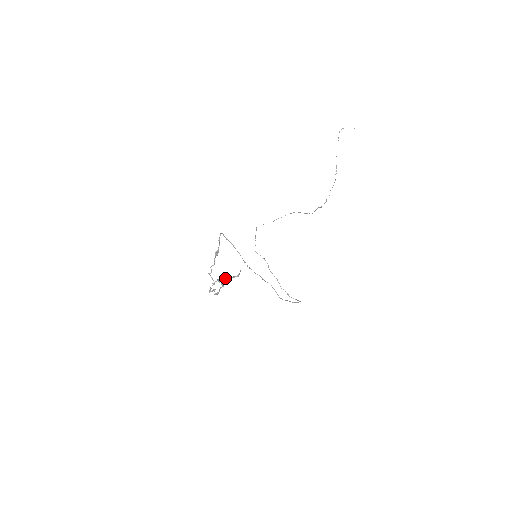
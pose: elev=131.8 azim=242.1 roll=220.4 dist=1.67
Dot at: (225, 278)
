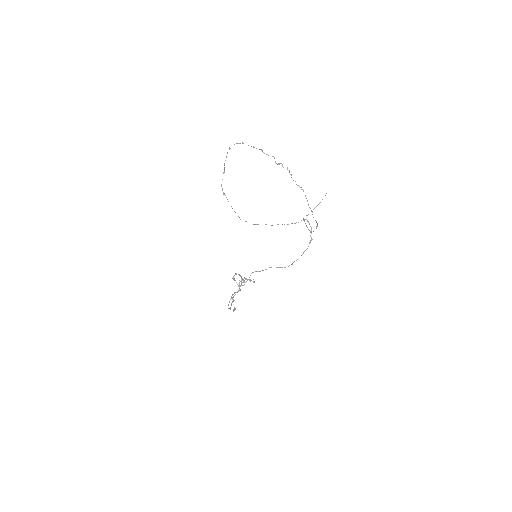
Dot at: occluded
